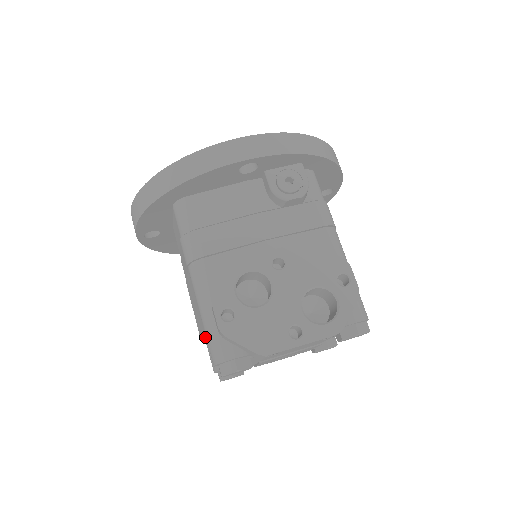
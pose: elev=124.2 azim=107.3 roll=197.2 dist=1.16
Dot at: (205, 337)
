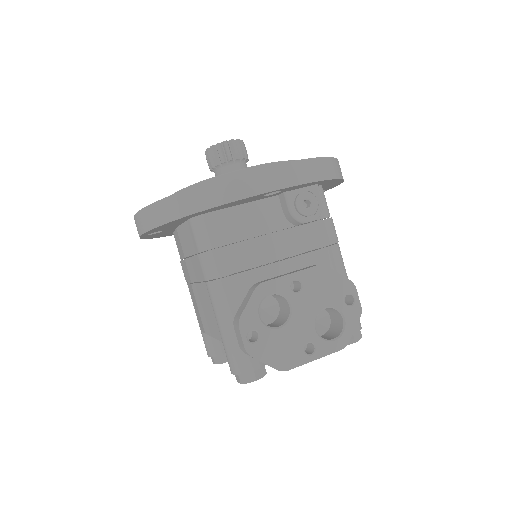
Dot at: occluded
